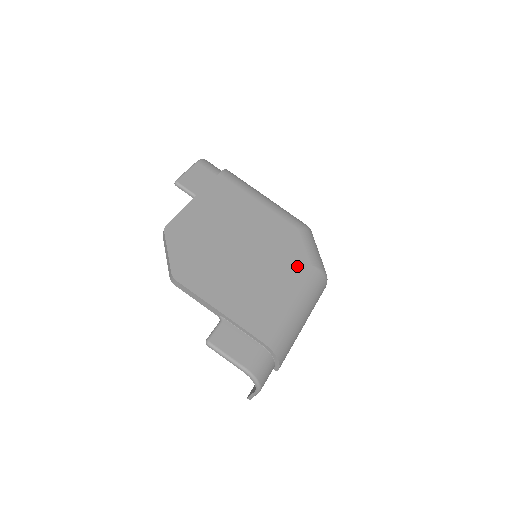
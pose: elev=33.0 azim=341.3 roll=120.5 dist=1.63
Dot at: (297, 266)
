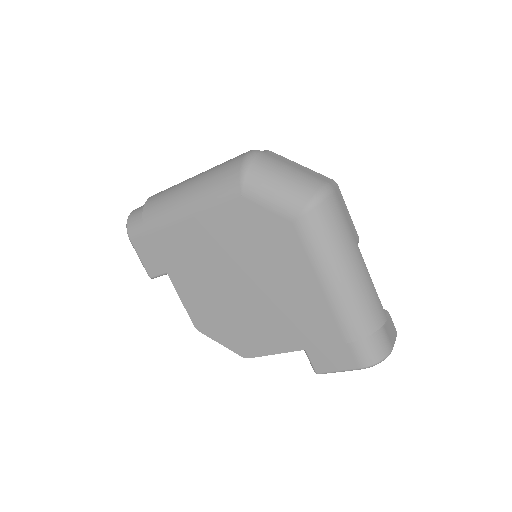
Dot at: (286, 241)
